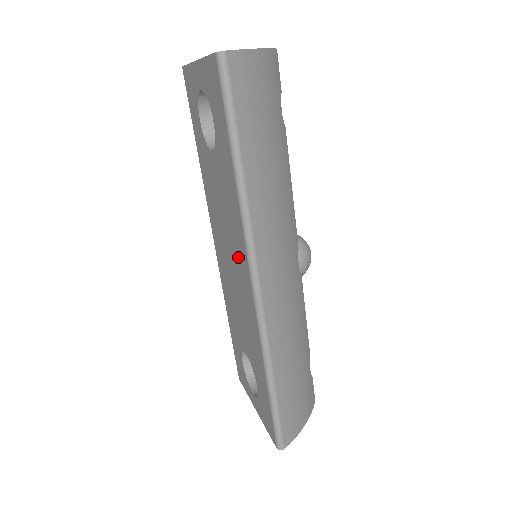
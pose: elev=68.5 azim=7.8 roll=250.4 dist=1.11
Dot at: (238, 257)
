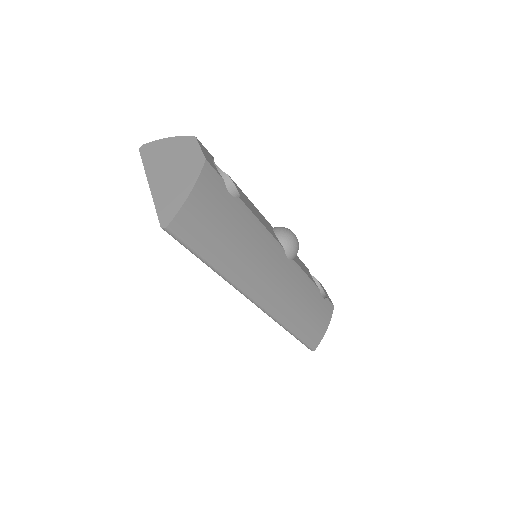
Dot at: occluded
